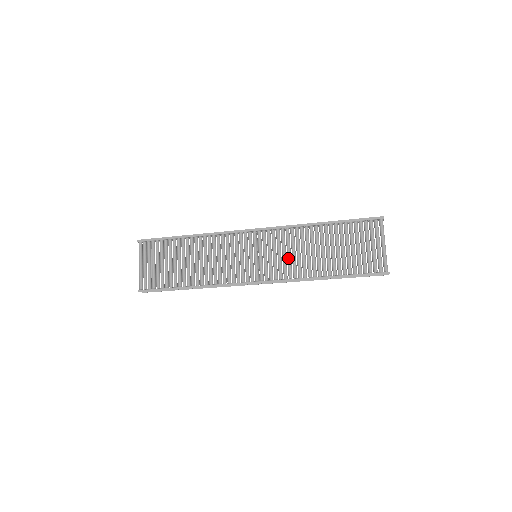
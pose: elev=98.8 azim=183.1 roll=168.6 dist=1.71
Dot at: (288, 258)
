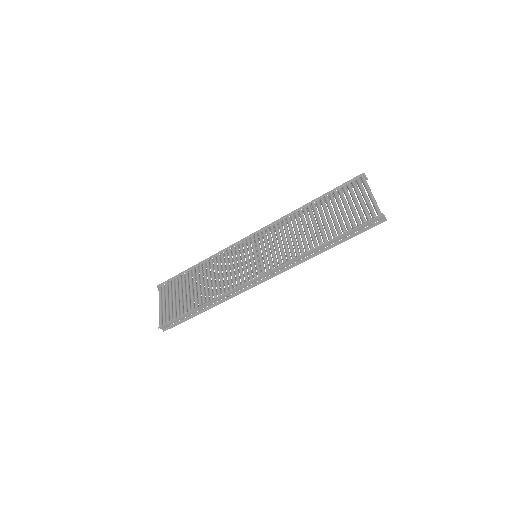
Dot at: (284, 244)
